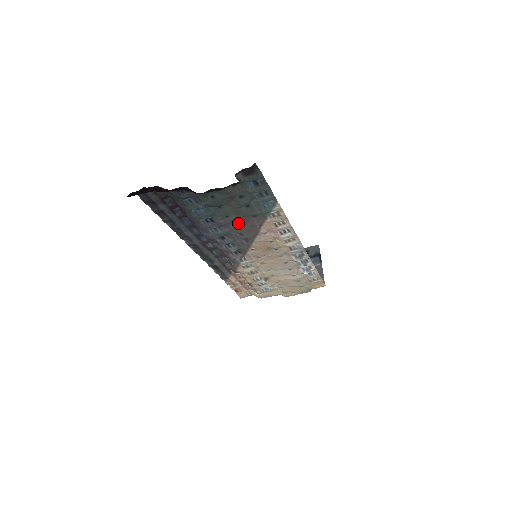
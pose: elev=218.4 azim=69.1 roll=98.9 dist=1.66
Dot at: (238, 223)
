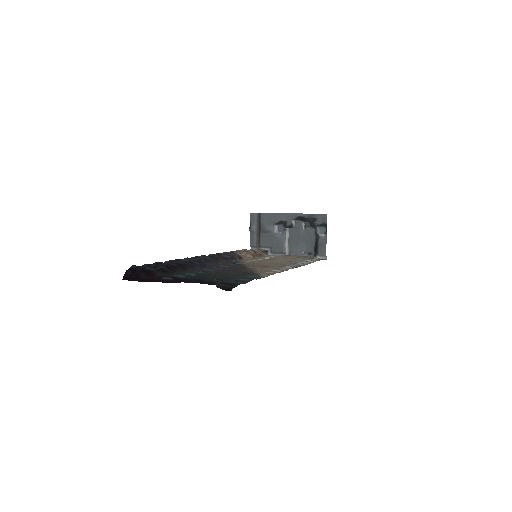
Dot at: (230, 270)
